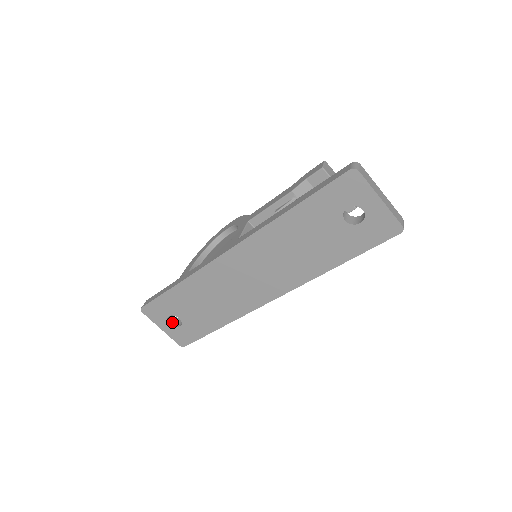
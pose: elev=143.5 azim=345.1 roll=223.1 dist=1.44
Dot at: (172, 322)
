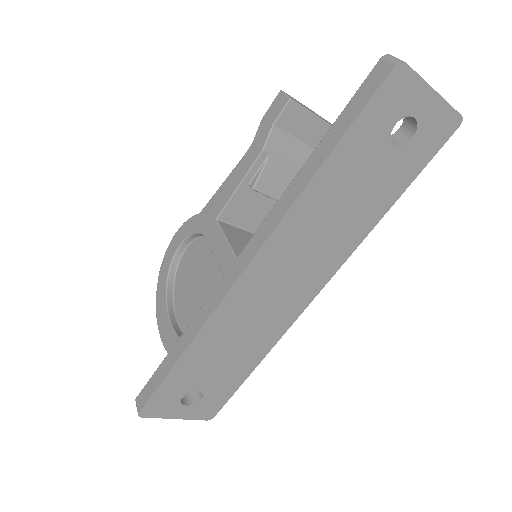
Dot at: (186, 401)
